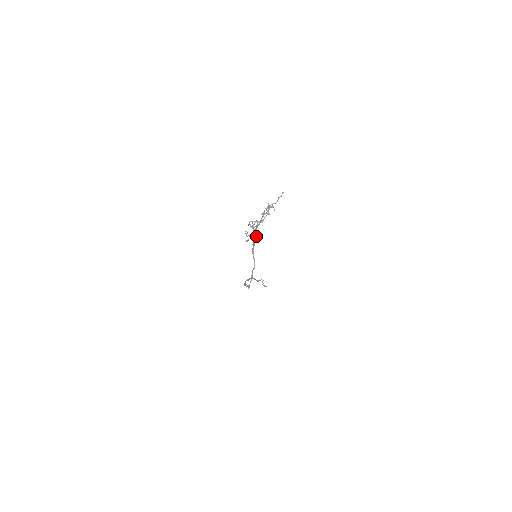
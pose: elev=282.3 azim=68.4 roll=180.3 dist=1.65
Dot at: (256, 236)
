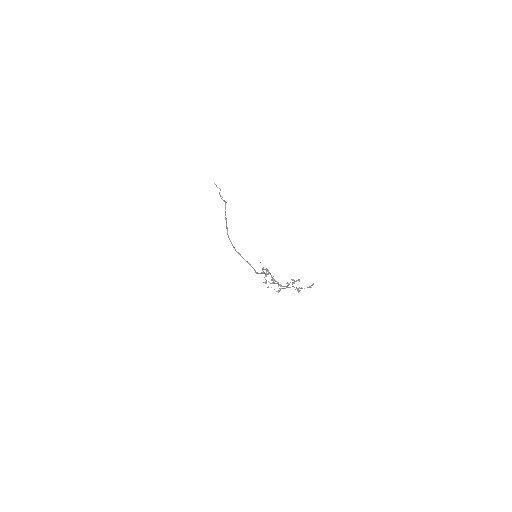
Dot at: (268, 271)
